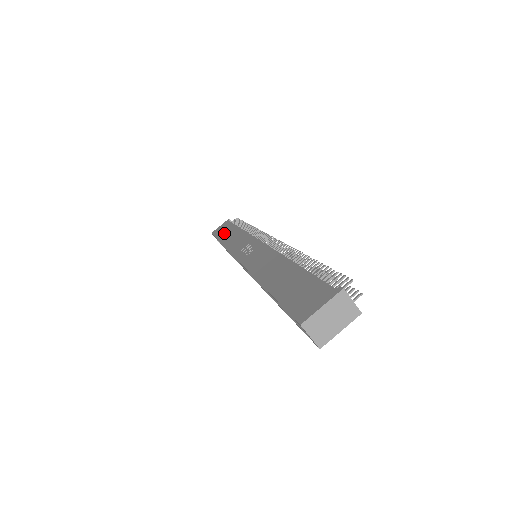
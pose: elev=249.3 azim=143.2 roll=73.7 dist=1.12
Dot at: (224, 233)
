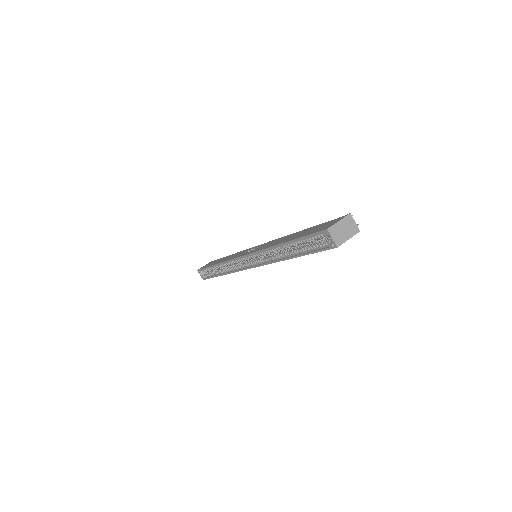
Dot at: (214, 262)
